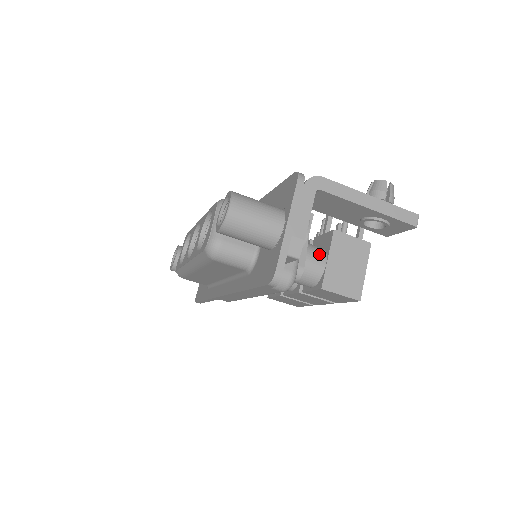
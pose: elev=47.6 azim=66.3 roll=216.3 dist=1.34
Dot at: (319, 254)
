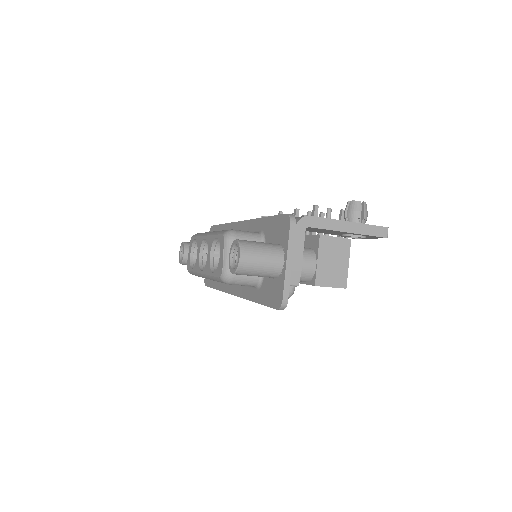
Dot at: (310, 257)
